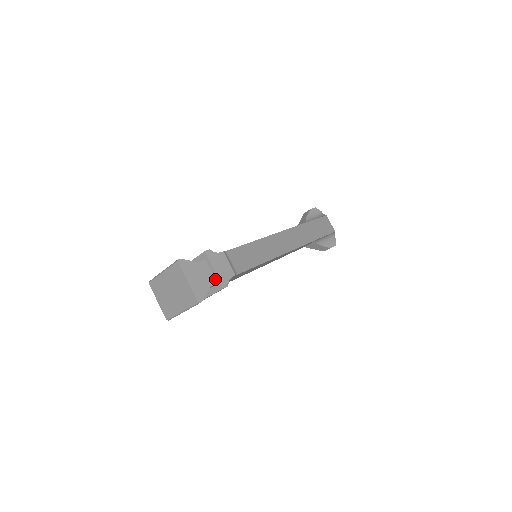
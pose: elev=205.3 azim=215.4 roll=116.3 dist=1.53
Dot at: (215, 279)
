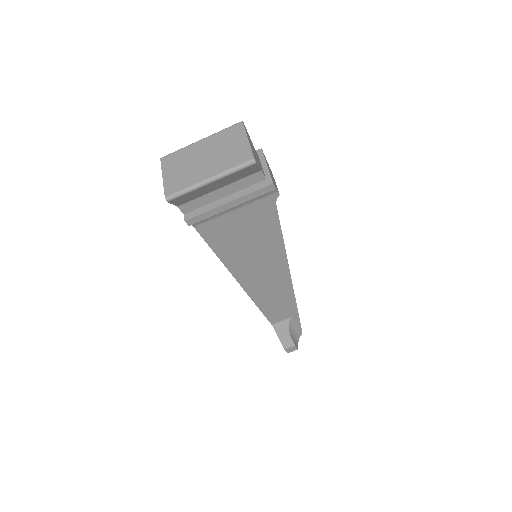
Dot at: (264, 174)
